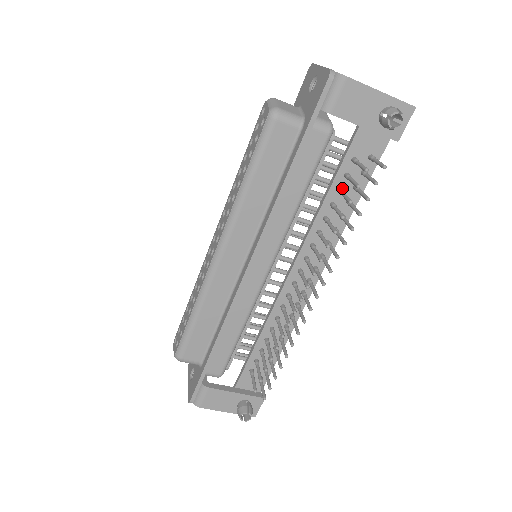
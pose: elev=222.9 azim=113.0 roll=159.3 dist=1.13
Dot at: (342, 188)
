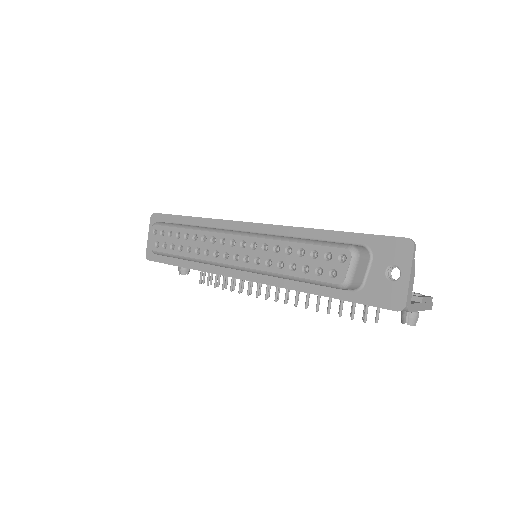
Dot at: occluded
